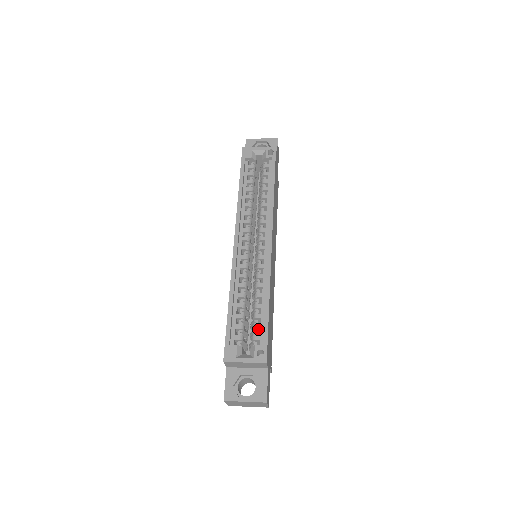
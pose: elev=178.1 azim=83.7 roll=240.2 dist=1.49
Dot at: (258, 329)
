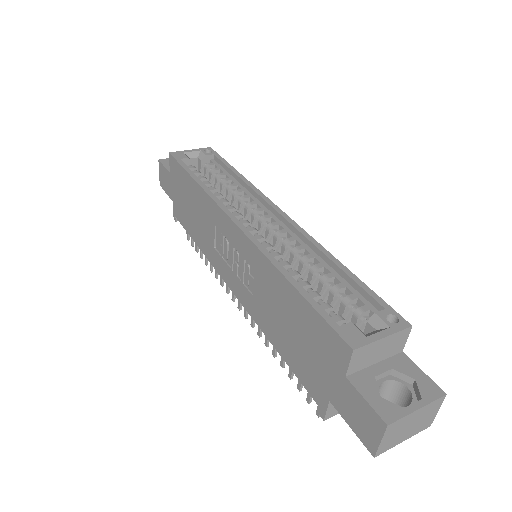
Dot at: (354, 300)
